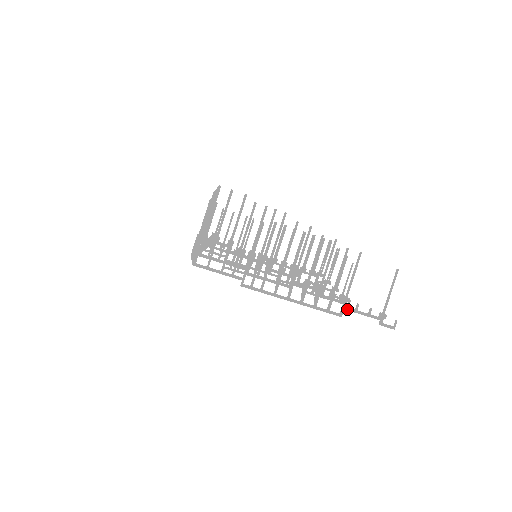
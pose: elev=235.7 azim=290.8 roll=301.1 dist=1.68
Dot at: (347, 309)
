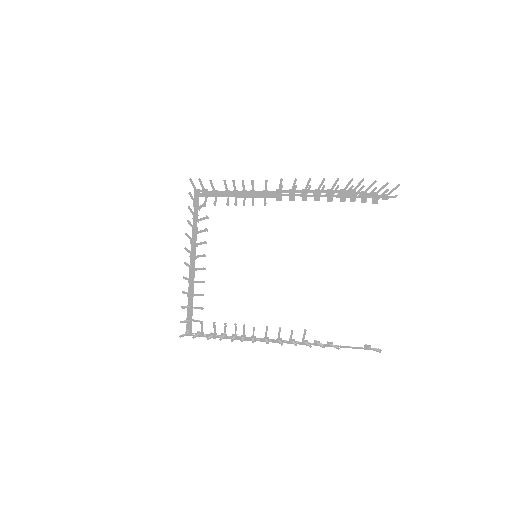
Dot at: occluded
